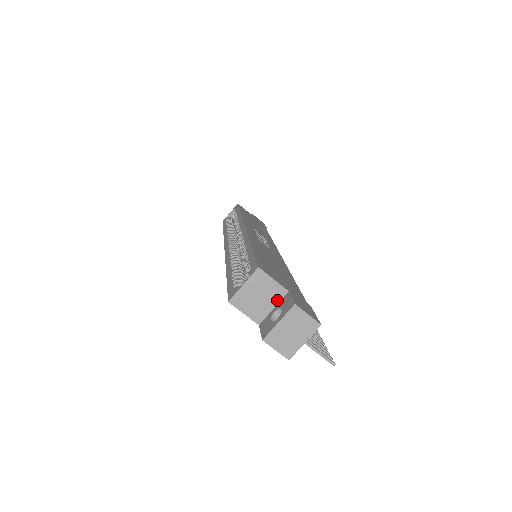
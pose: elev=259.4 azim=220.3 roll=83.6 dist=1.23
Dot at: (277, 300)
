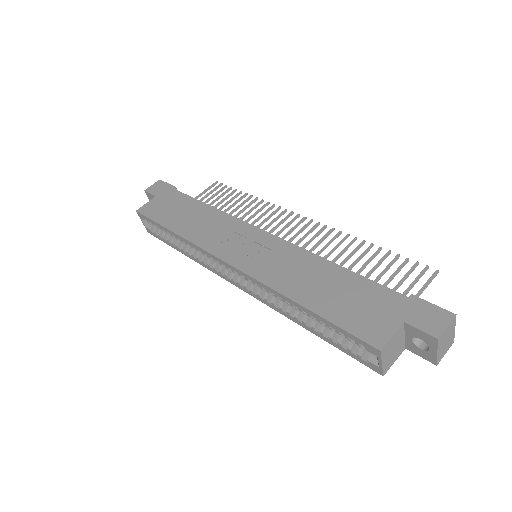
Dot at: (403, 333)
